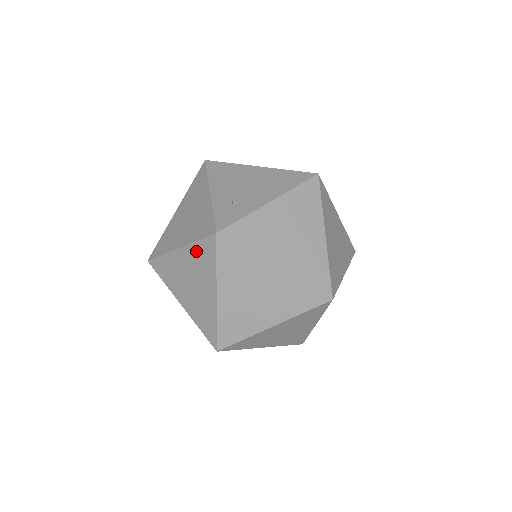
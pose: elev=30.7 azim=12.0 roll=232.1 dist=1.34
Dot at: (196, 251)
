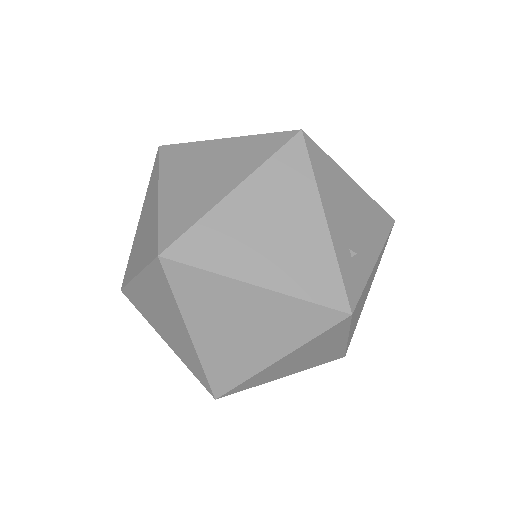
Dot at: (292, 308)
